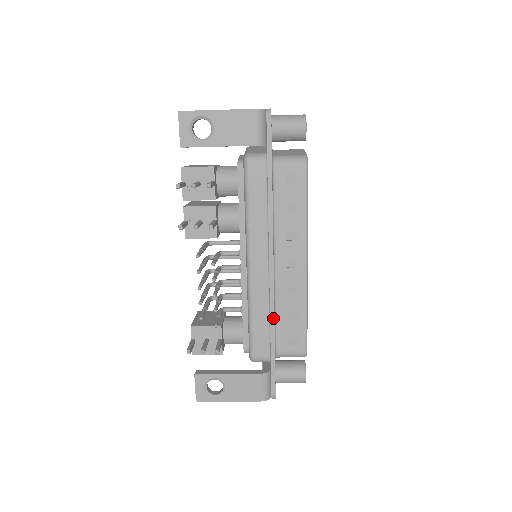
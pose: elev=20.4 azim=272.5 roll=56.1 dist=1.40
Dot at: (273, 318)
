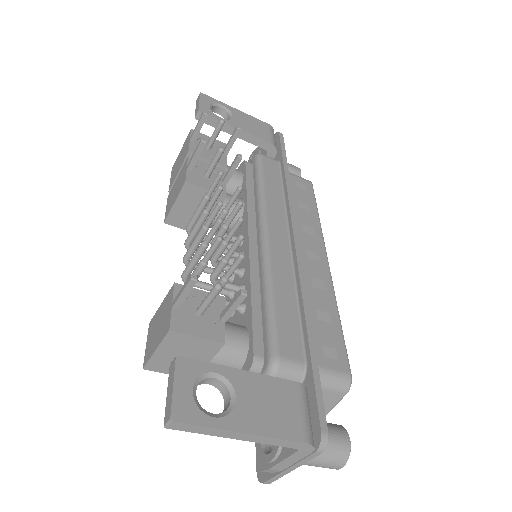
Dot at: (306, 298)
